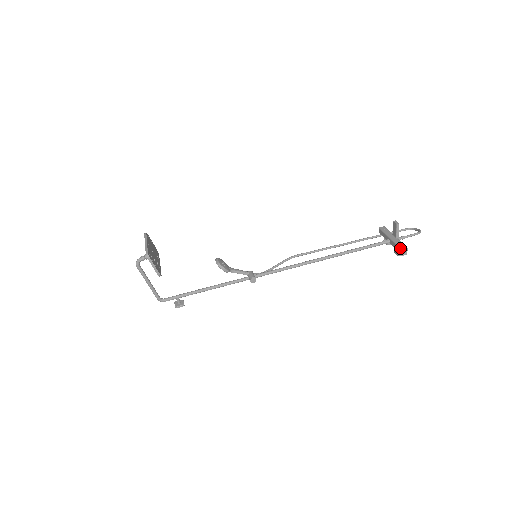
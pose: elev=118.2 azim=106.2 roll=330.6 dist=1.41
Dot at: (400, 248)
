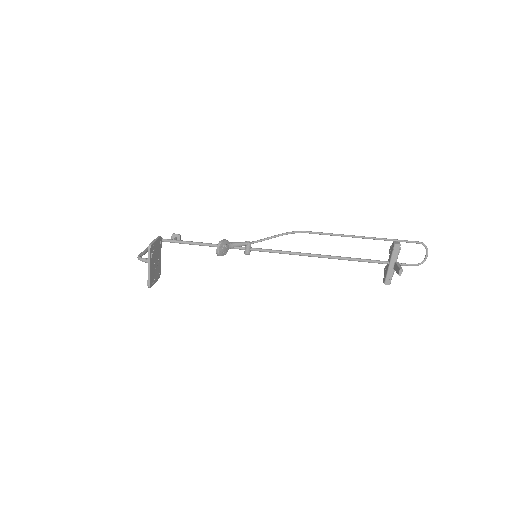
Dot at: (384, 283)
